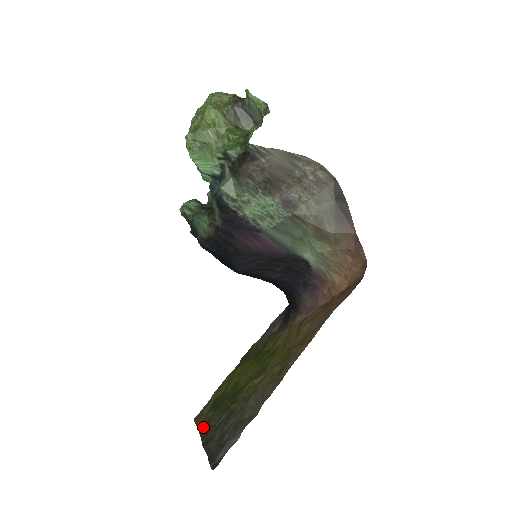
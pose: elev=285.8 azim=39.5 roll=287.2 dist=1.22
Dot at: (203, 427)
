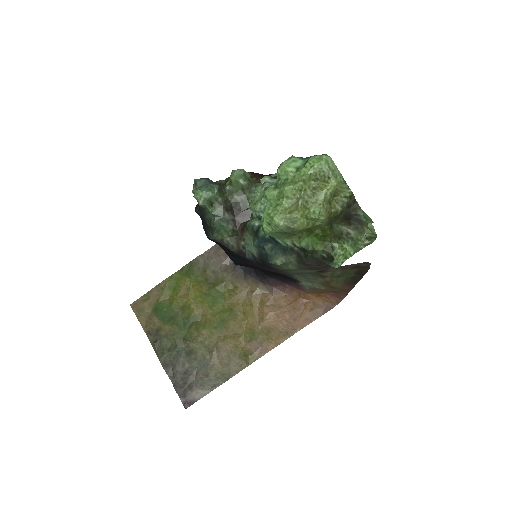
Dot at: (152, 334)
